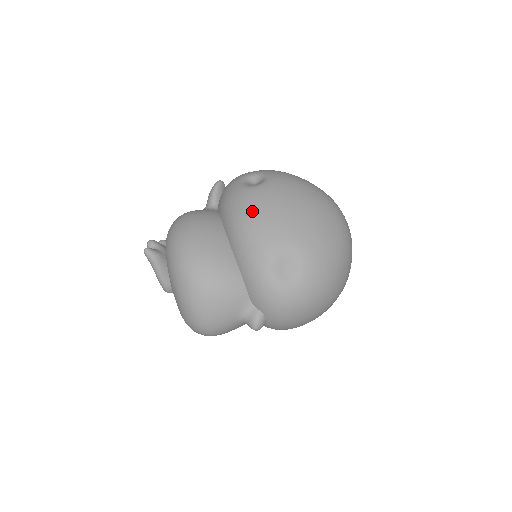
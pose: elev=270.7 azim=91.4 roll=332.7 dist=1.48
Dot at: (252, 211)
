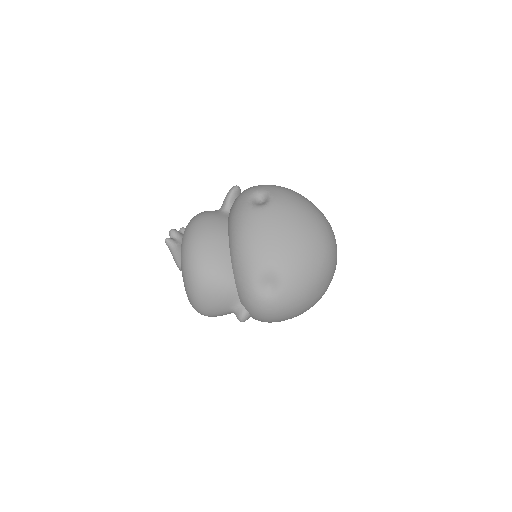
Dot at: (250, 232)
